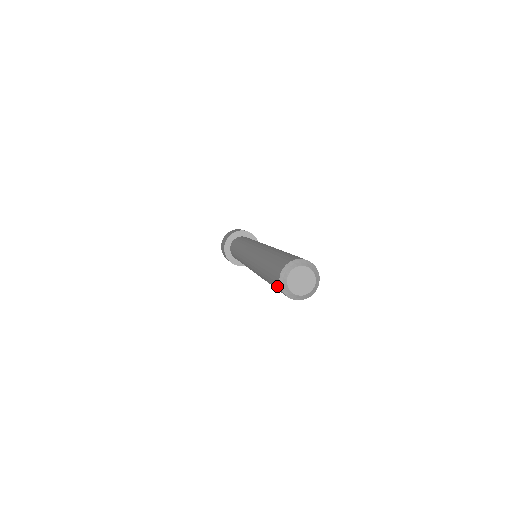
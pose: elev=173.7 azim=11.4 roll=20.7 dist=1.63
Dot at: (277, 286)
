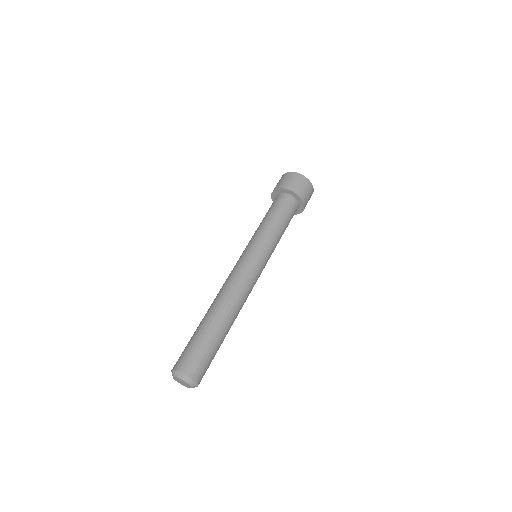
Dot at: occluded
